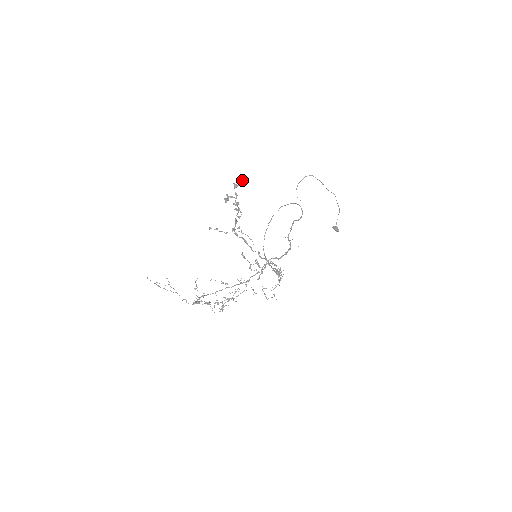
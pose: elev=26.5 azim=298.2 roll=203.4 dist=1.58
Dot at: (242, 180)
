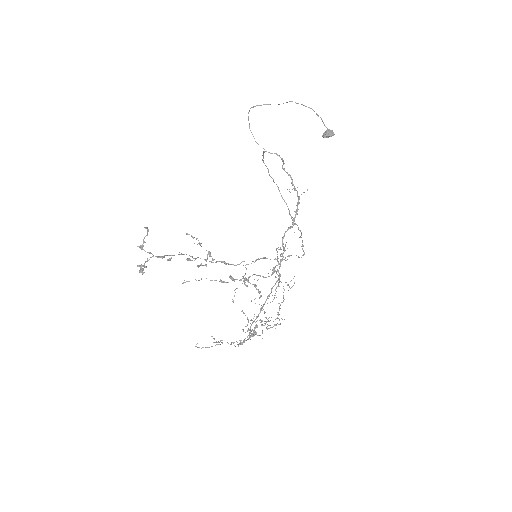
Dot at: (147, 231)
